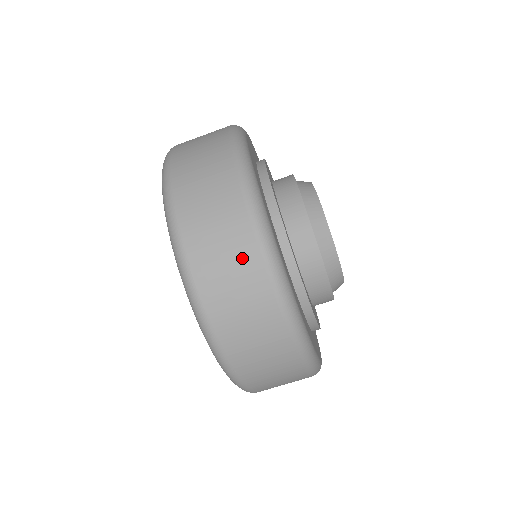
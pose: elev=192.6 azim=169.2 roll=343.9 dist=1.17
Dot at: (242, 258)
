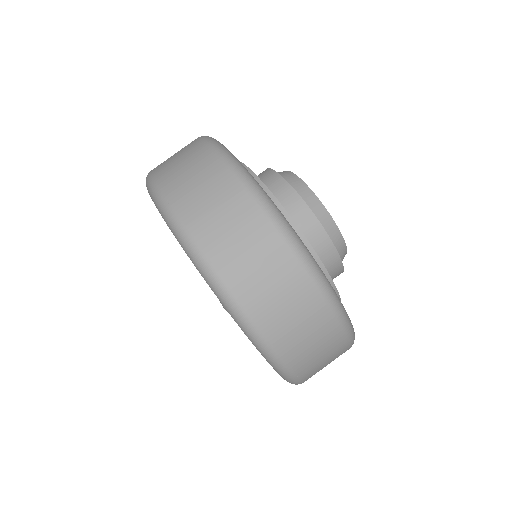
Dot at: (214, 179)
